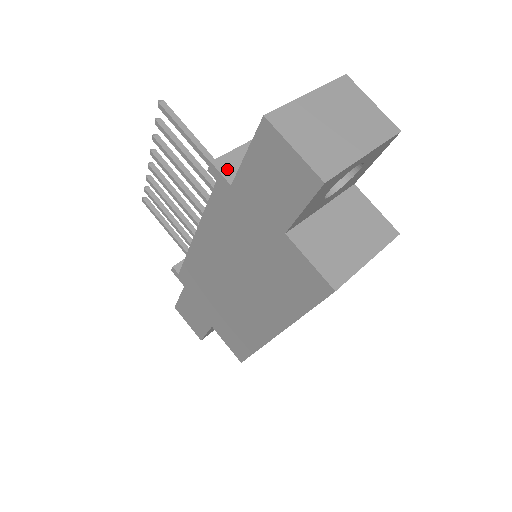
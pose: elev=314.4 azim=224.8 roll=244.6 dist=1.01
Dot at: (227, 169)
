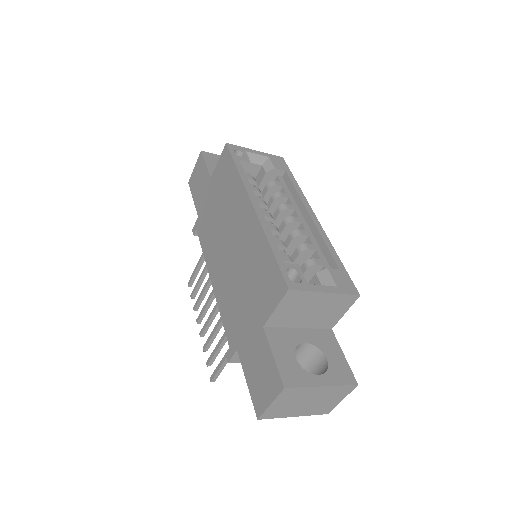
Dot at: occluded
